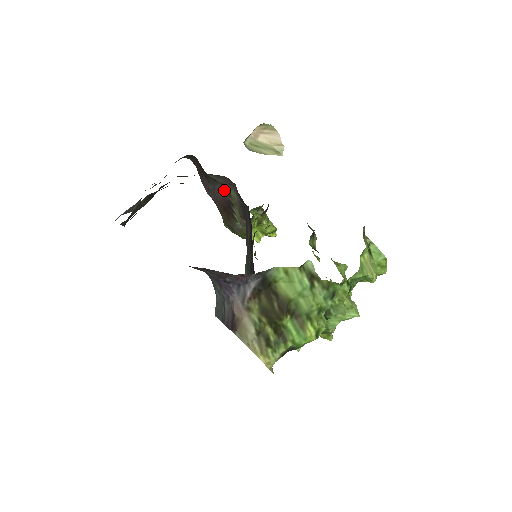
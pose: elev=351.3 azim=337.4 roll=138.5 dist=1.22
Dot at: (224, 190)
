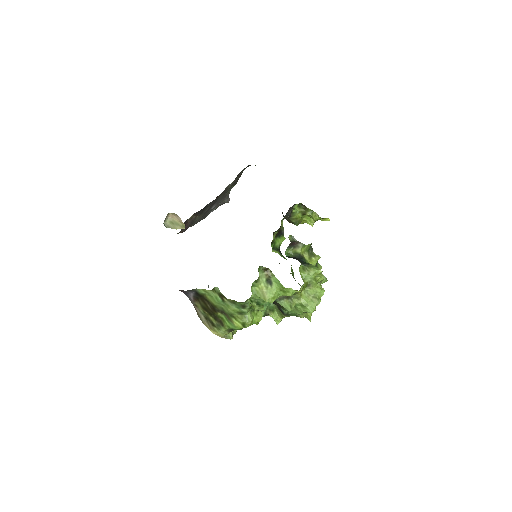
Dot at: occluded
